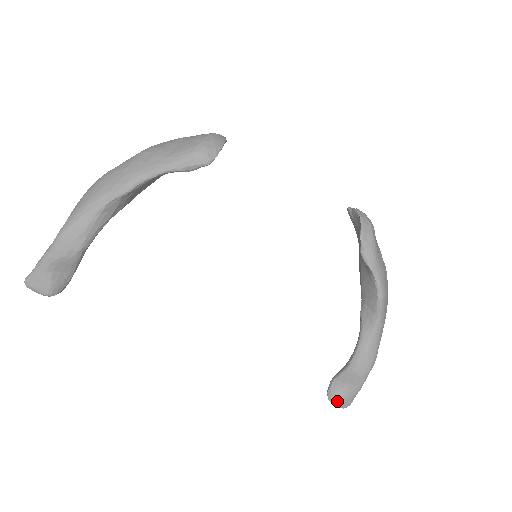
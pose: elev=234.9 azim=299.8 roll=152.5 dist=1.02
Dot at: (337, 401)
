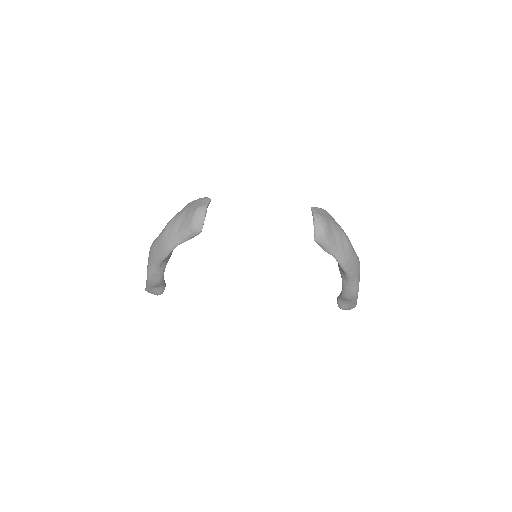
Dot at: (343, 309)
